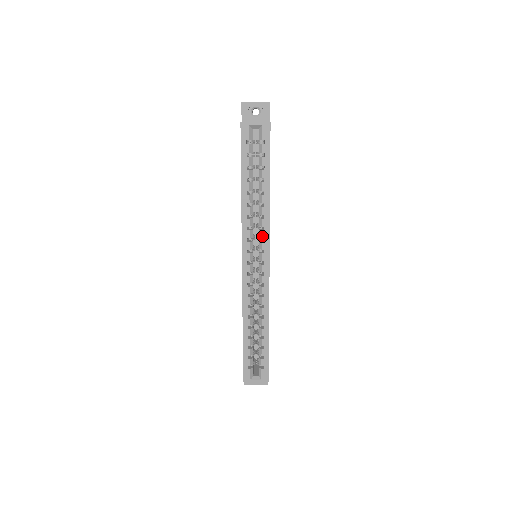
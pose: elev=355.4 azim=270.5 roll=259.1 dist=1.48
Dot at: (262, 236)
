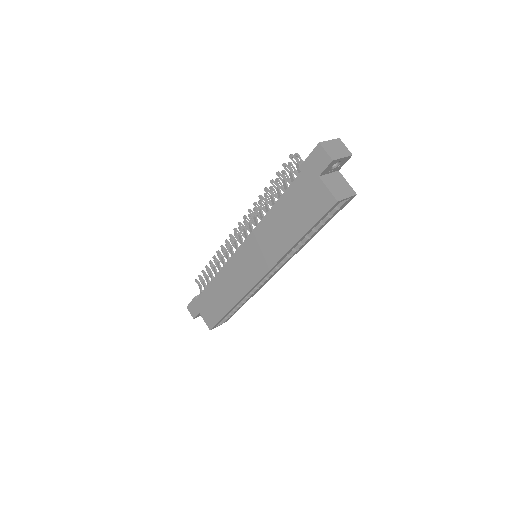
Dot at: (286, 261)
